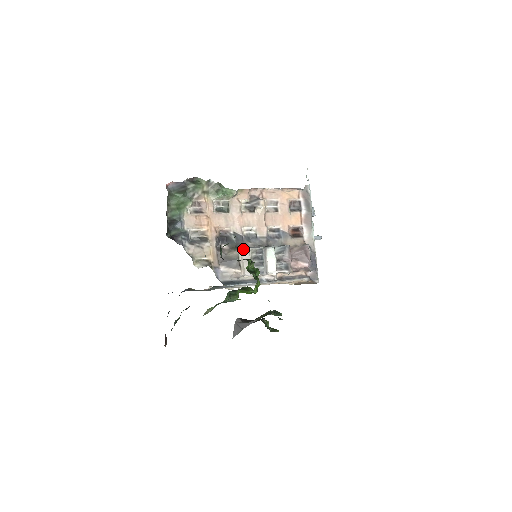
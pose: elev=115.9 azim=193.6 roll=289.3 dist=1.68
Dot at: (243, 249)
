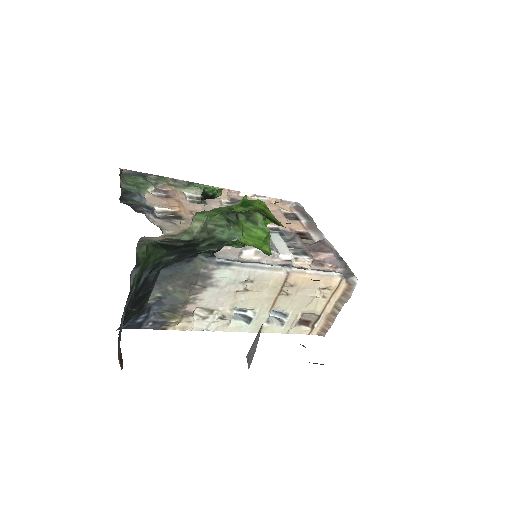
Dot at: occluded
